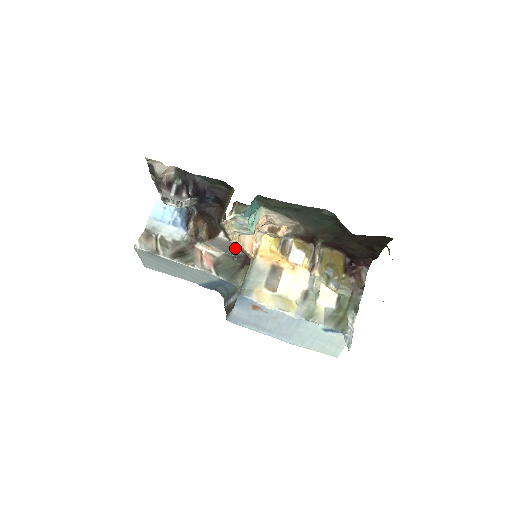
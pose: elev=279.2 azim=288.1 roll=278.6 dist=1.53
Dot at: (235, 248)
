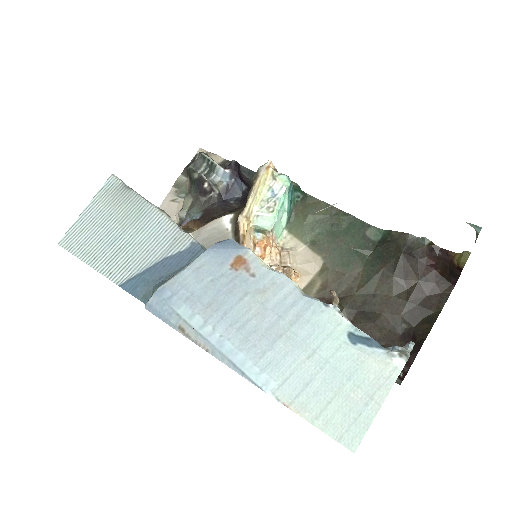
Dot at: occluded
